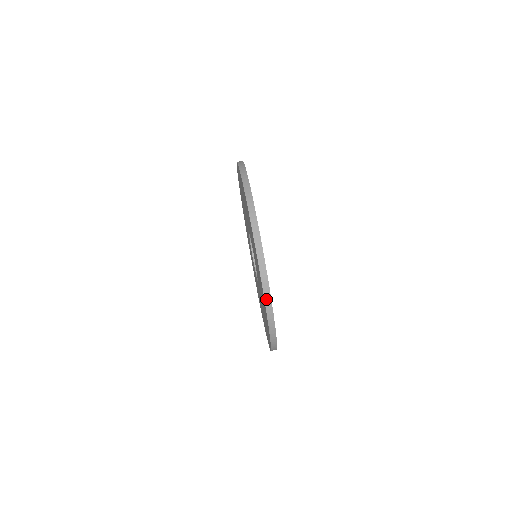
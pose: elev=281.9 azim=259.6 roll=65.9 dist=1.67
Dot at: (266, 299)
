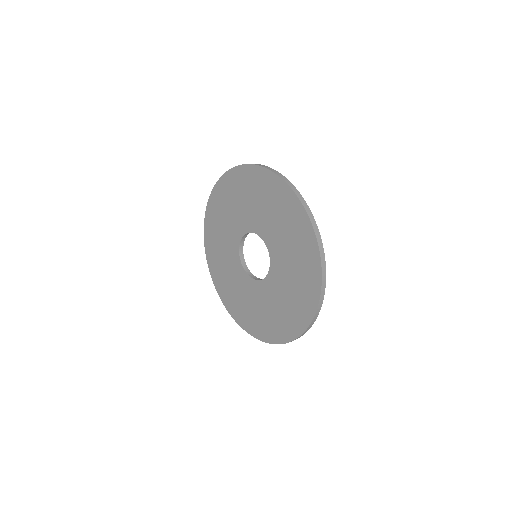
Dot at: (322, 259)
